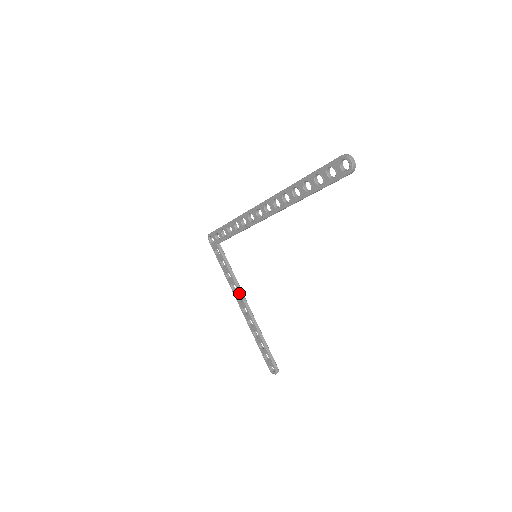
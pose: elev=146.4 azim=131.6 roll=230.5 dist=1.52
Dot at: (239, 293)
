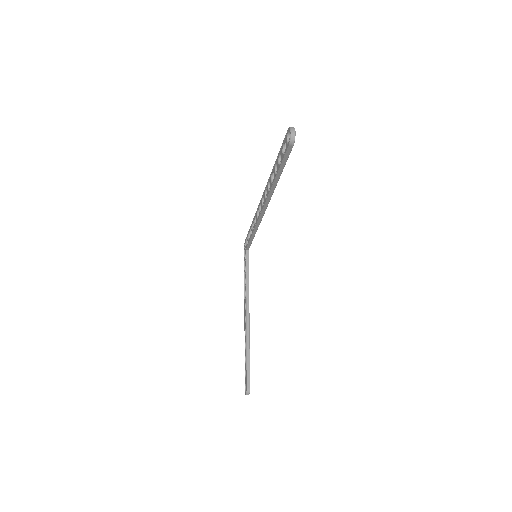
Dot at: (246, 300)
